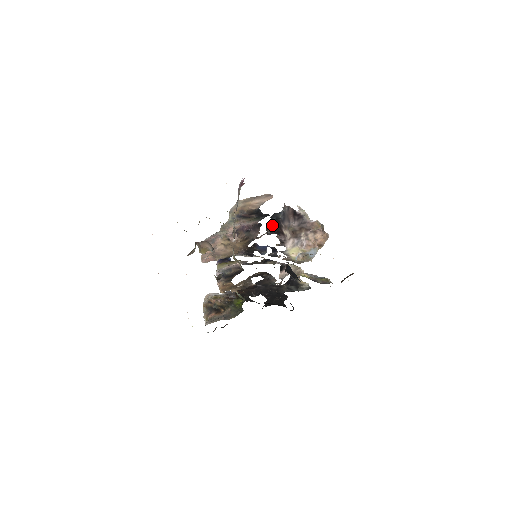
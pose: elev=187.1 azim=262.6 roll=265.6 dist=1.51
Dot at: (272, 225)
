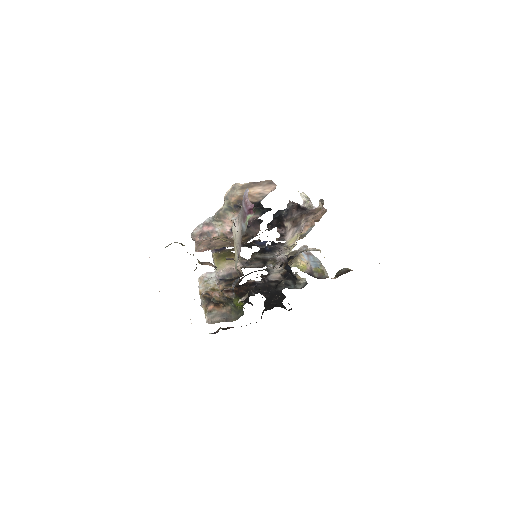
Dot at: (274, 221)
